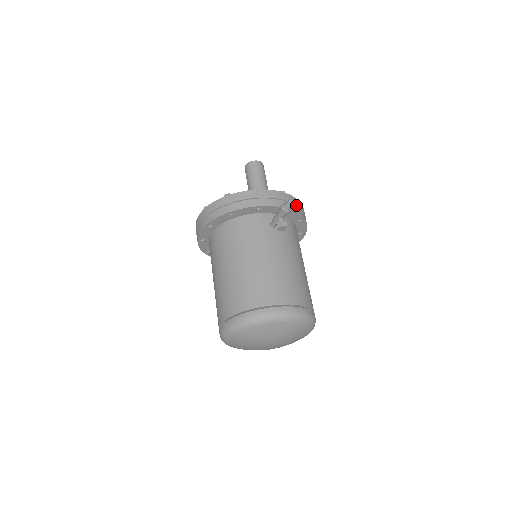
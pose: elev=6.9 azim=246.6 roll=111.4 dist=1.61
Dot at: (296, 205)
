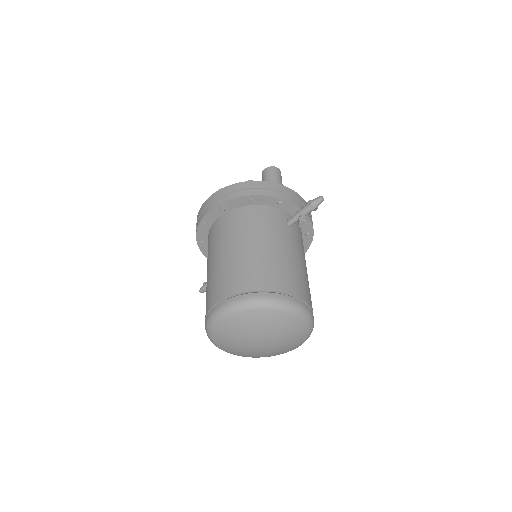
Dot at: (311, 216)
